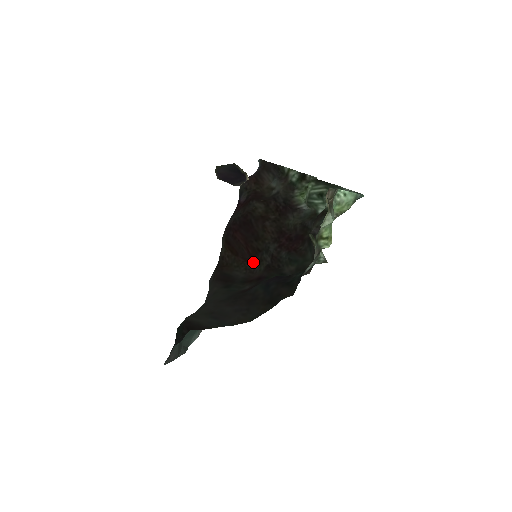
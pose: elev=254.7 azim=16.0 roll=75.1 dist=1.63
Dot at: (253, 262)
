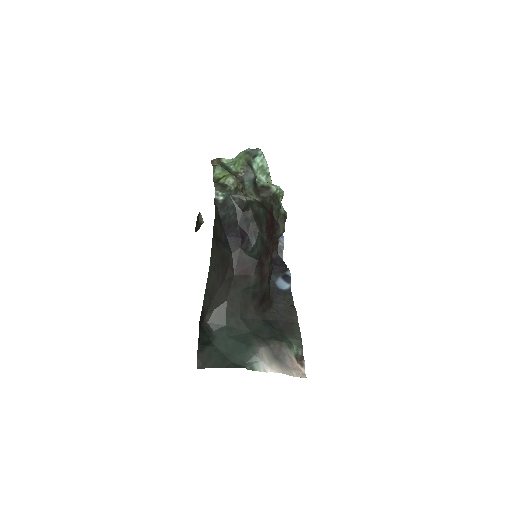
Dot at: (272, 269)
